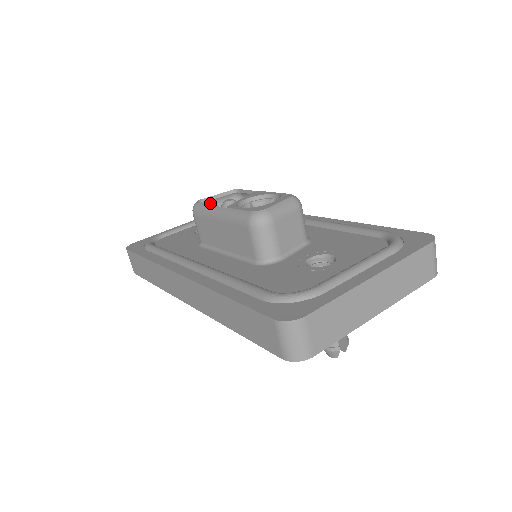
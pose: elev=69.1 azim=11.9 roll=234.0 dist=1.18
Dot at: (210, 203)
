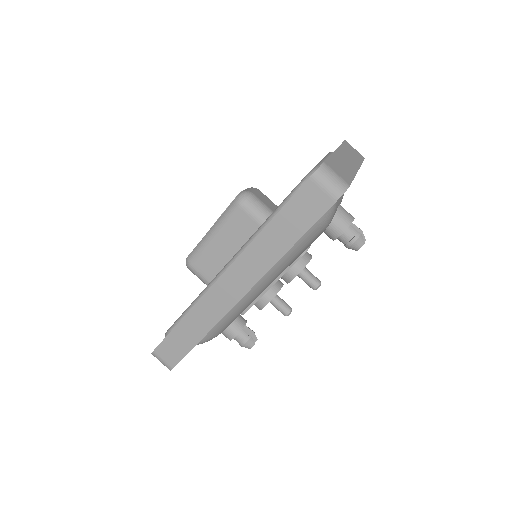
Dot at: occluded
